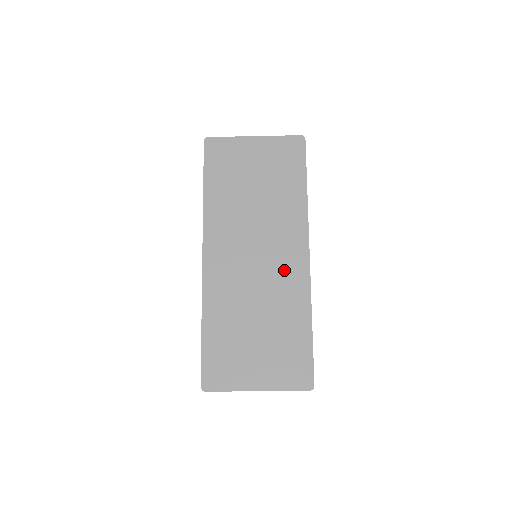
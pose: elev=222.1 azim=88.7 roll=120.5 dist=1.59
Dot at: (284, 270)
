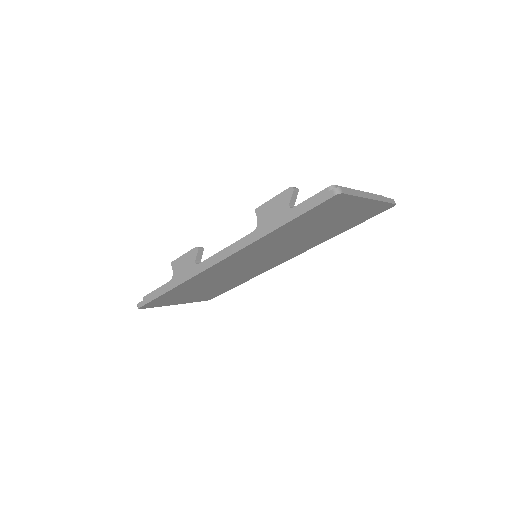
Dot at: (264, 266)
